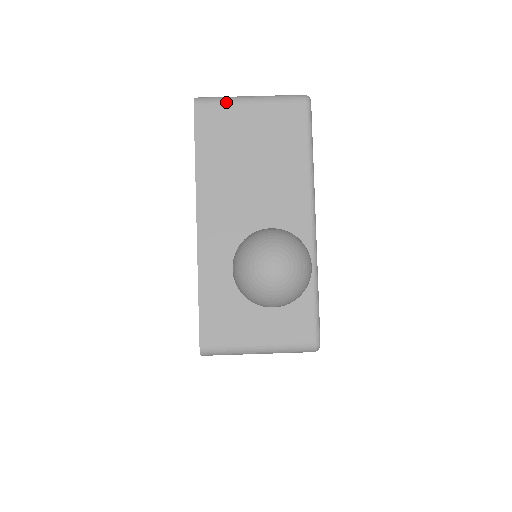
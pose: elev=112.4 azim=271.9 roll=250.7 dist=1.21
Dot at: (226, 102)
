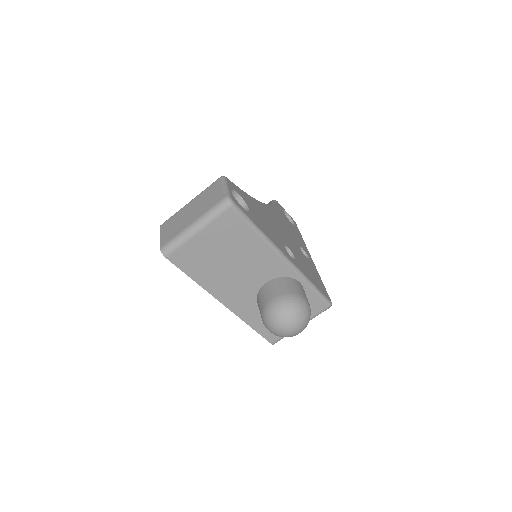
Dot at: (183, 243)
